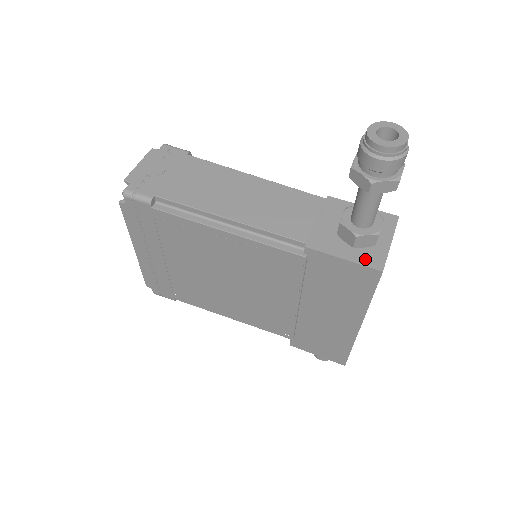
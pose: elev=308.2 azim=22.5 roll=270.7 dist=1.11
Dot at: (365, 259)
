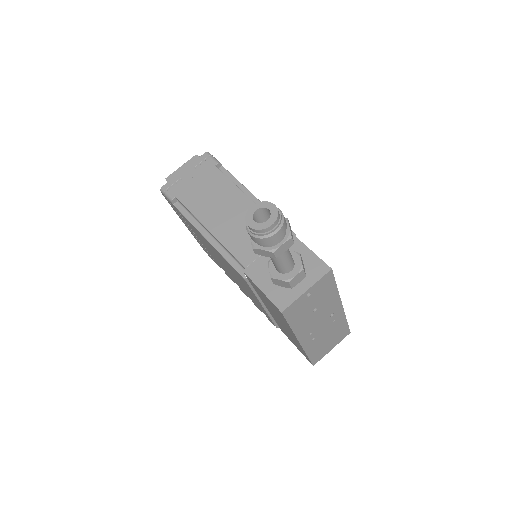
Dot at: (276, 297)
